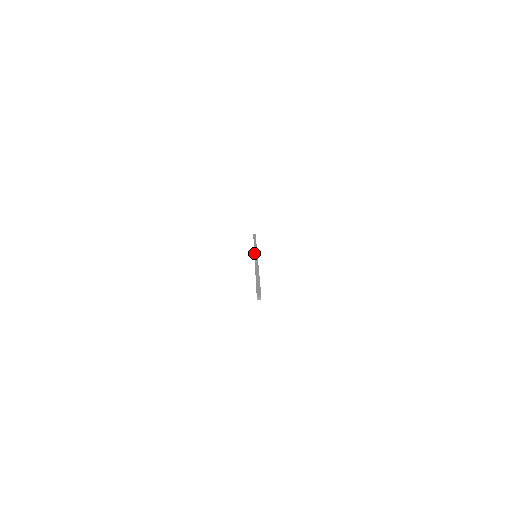
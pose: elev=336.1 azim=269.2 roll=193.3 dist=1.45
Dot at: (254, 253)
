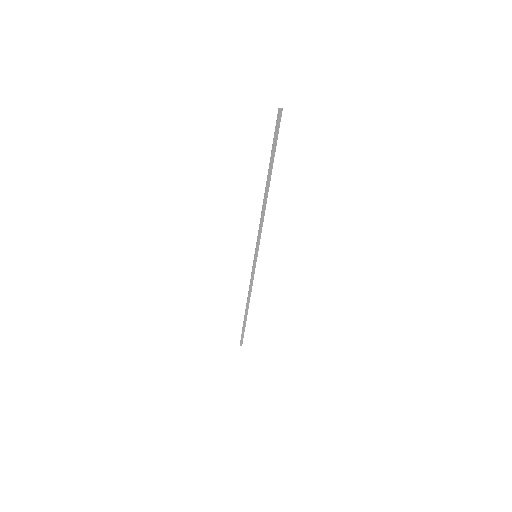
Dot at: (253, 261)
